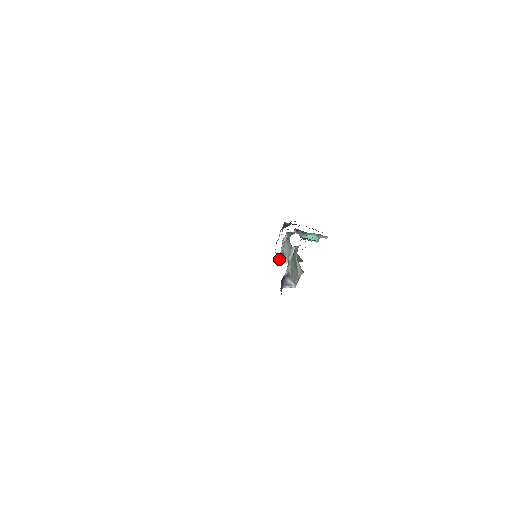
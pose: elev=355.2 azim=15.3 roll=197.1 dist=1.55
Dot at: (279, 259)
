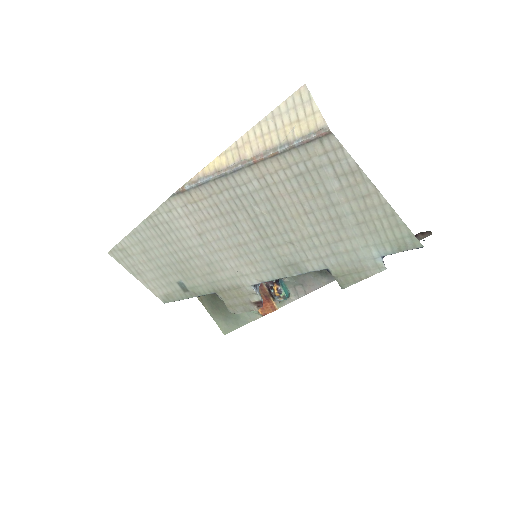
Dot at: occluded
